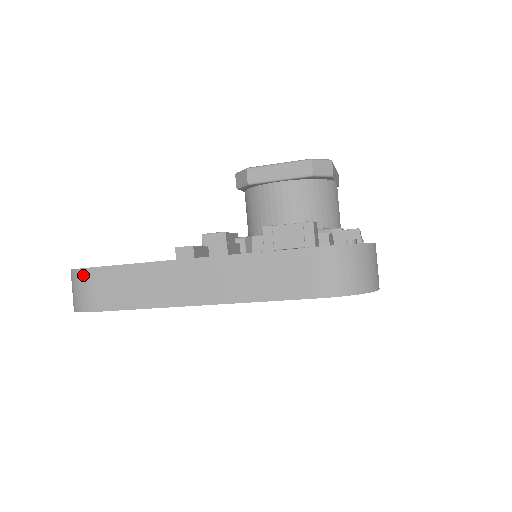
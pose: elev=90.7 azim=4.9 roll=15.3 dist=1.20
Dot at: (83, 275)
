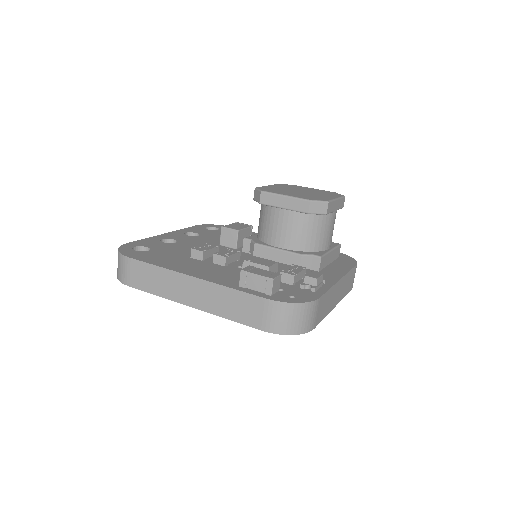
Dot at: (124, 260)
